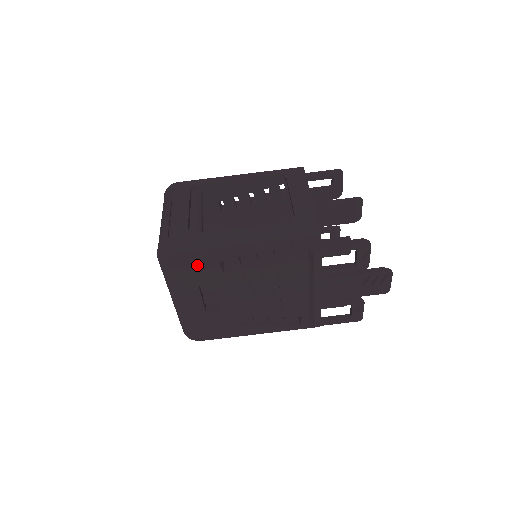
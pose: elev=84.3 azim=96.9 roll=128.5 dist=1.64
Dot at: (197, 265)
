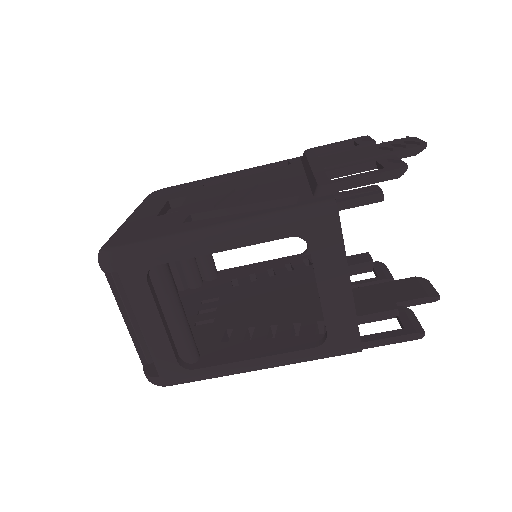
Dot at: occluded
